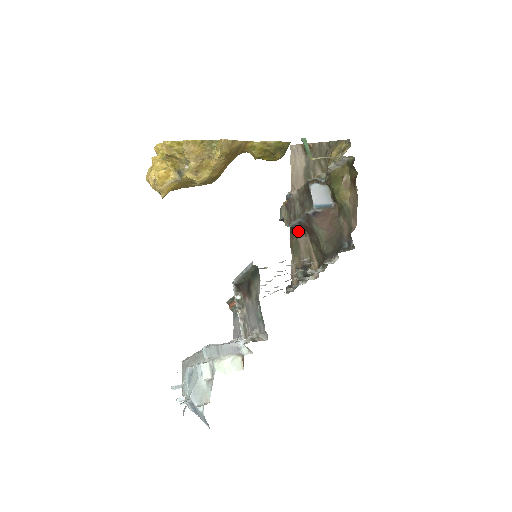
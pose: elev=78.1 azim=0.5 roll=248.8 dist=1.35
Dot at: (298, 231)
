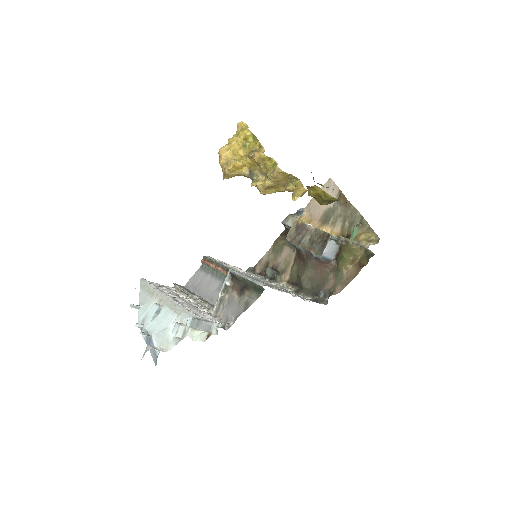
Dot at: occluded
